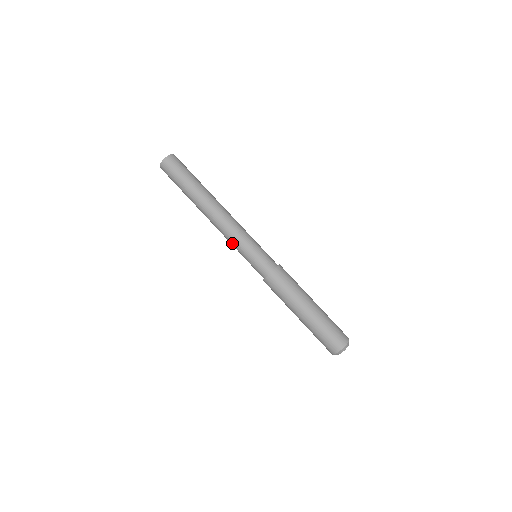
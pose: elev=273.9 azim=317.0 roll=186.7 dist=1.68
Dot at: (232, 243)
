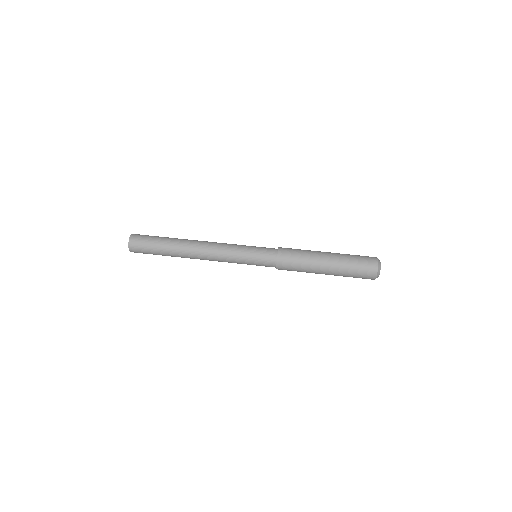
Dot at: (230, 256)
